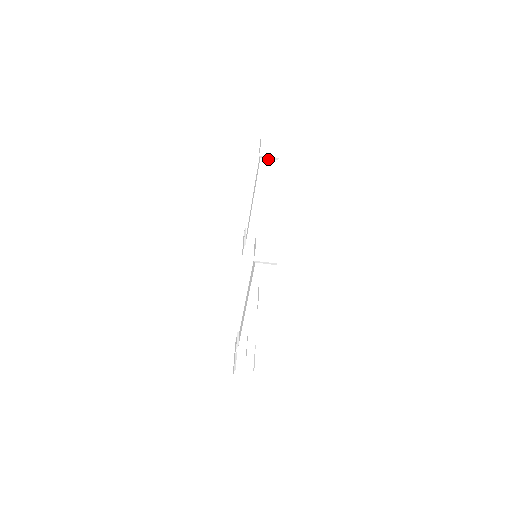
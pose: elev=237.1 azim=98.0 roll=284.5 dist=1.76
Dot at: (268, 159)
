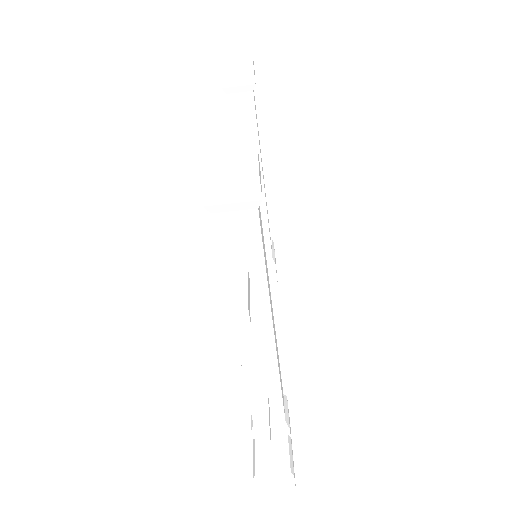
Dot at: (239, 92)
